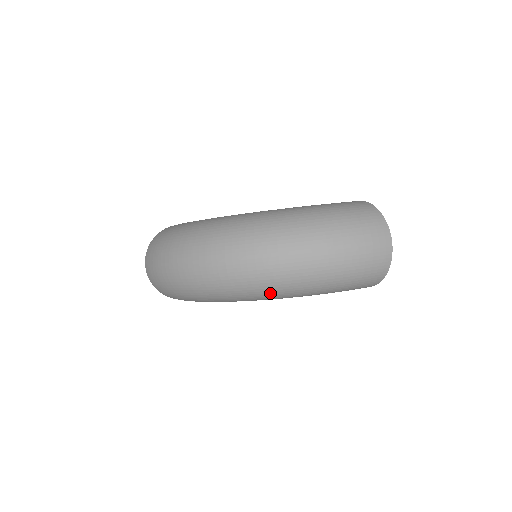
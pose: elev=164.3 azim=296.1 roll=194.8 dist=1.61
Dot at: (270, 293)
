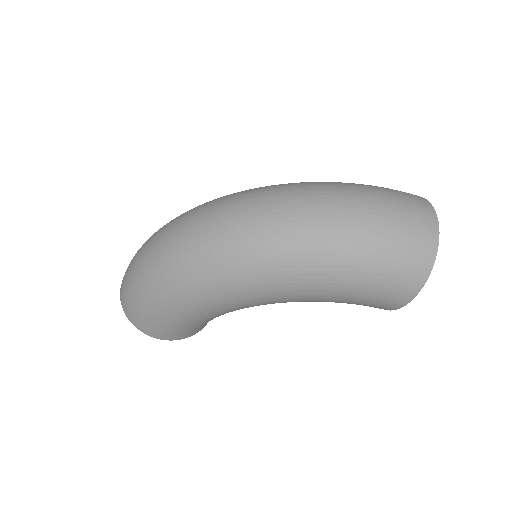
Dot at: (261, 264)
